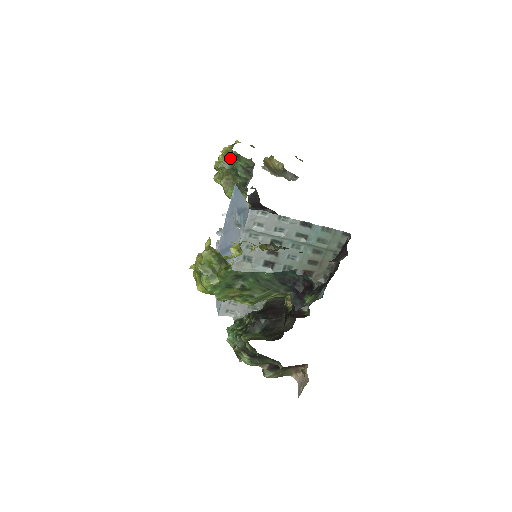
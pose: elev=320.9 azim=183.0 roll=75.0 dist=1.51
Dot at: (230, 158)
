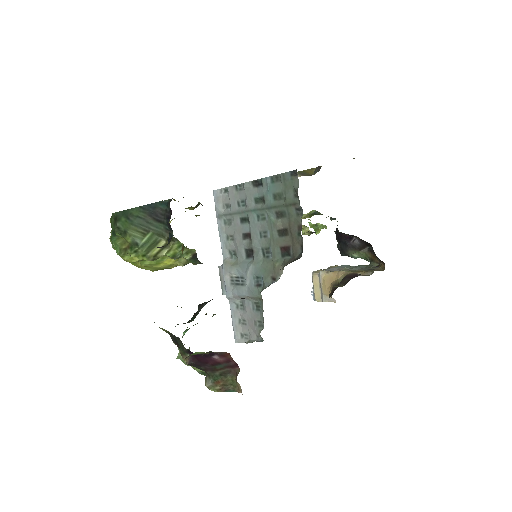
Dot at: occluded
